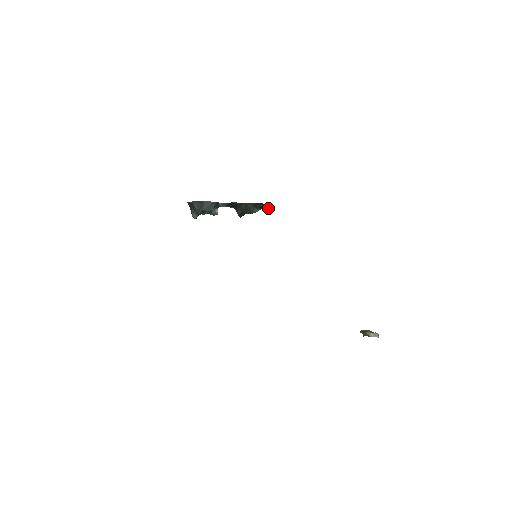
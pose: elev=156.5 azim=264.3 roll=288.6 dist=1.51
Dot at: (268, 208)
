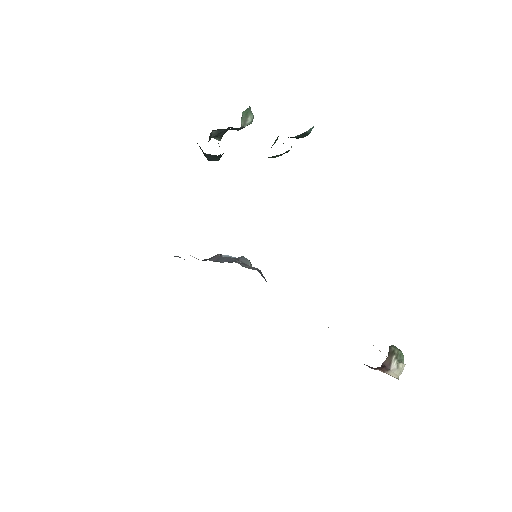
Dot at: (306, 135)
